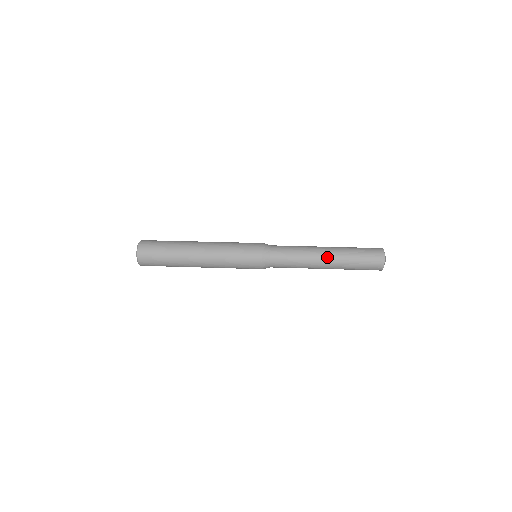
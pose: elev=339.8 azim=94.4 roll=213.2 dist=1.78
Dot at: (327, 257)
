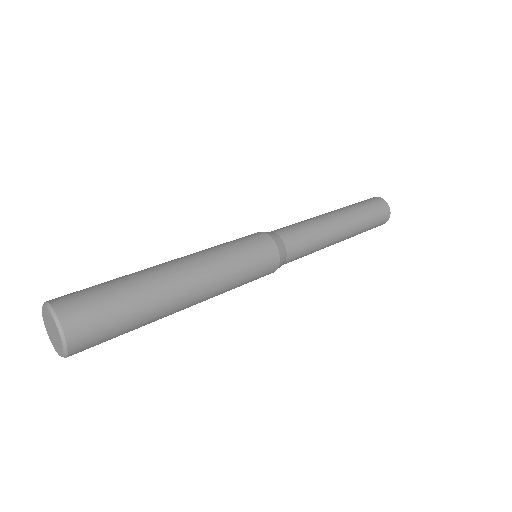
Dot at: (344, 229)
